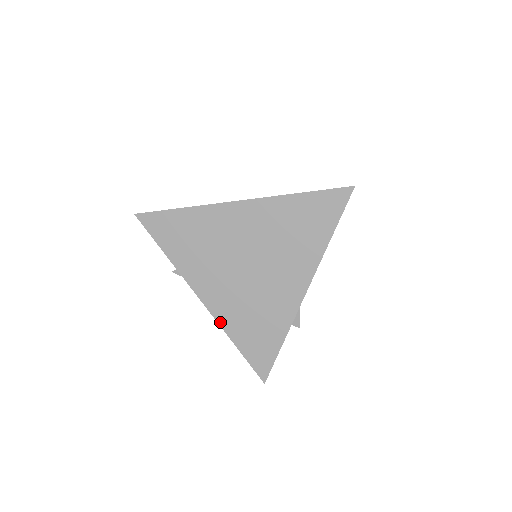
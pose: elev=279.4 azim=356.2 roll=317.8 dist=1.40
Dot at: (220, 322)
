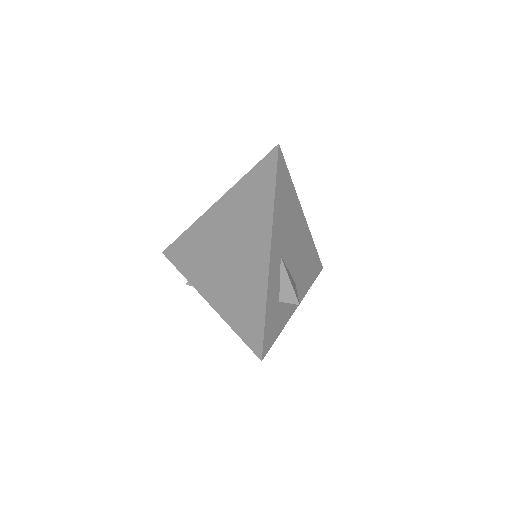
Dot at: (220, 313)
